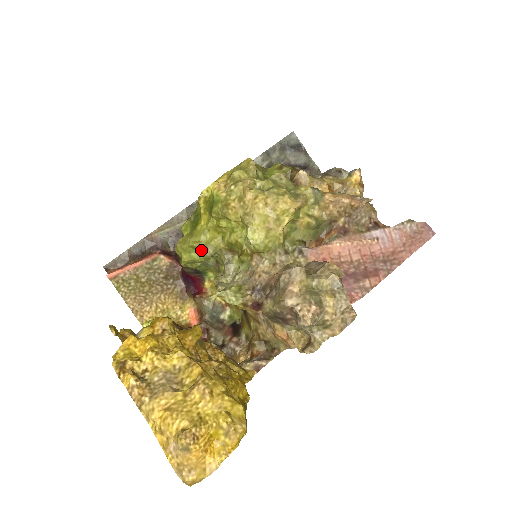
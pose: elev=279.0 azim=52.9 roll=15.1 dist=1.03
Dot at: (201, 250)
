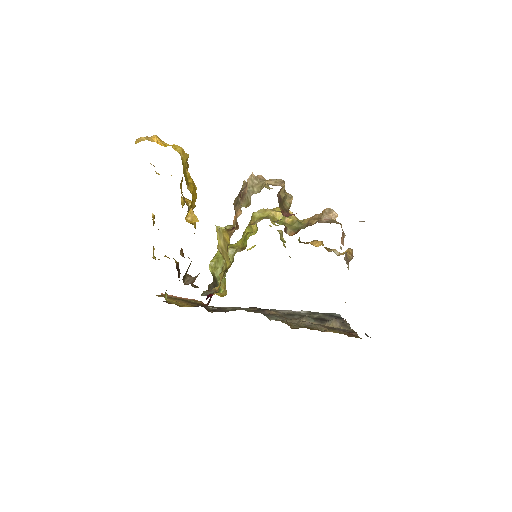
Dot at: occluded
